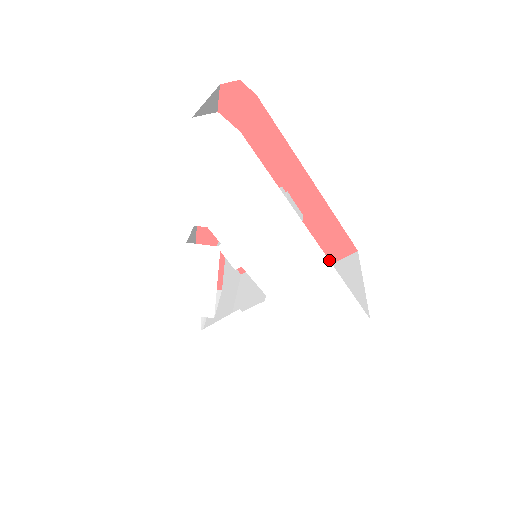
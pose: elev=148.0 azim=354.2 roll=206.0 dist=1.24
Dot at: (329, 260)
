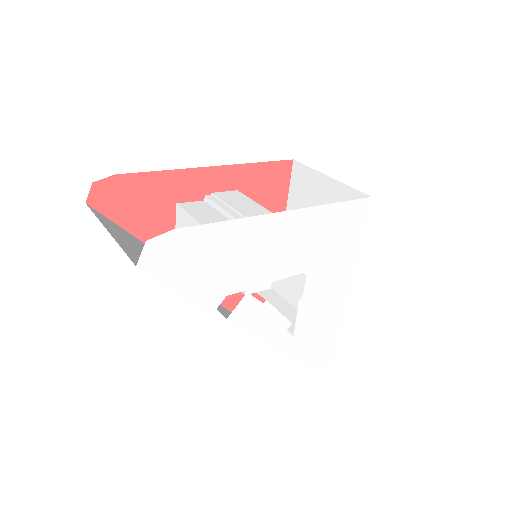
Dot at: (285, 188)
